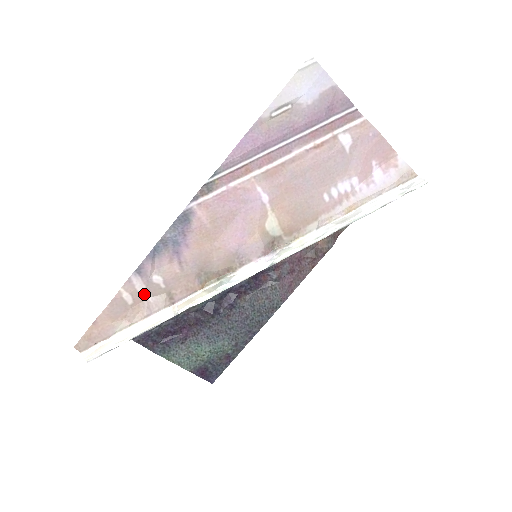
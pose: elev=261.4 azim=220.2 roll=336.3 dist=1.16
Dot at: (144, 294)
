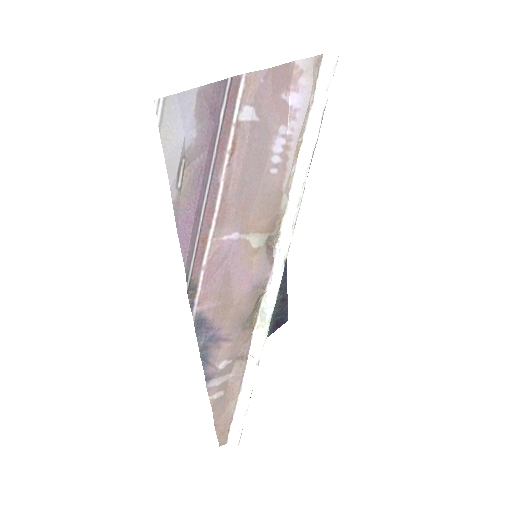
Dot at: (225, 380)
